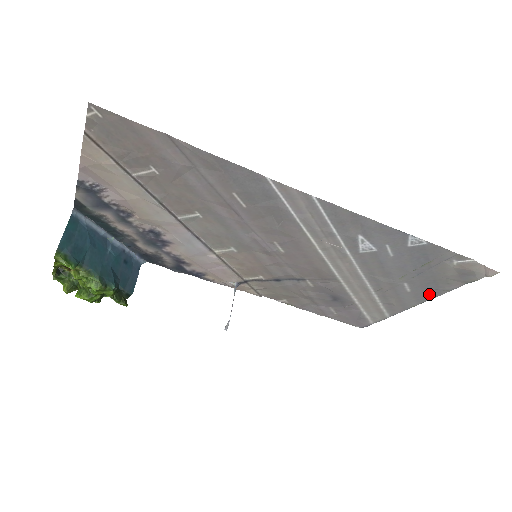
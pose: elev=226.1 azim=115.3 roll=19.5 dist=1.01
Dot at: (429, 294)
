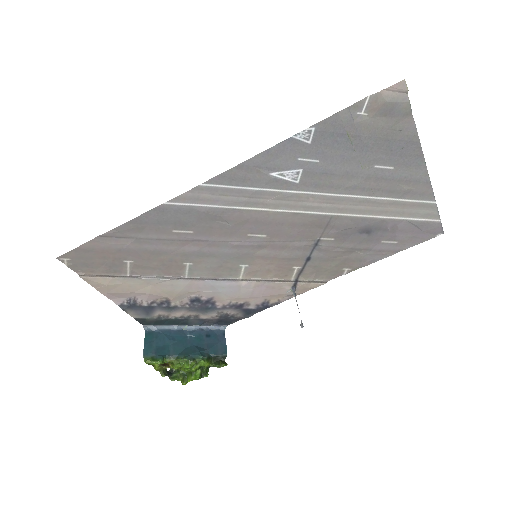
Dot at: (411, 153)
